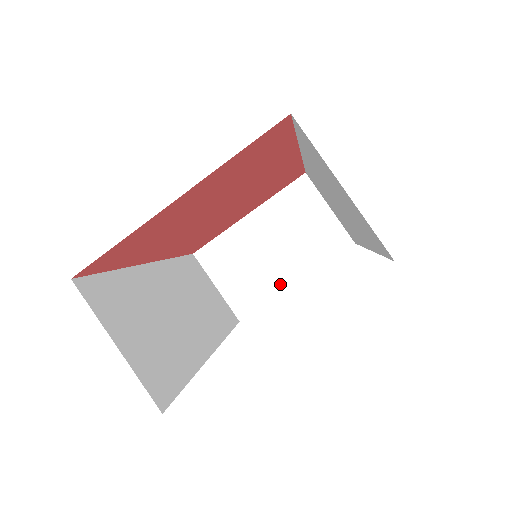
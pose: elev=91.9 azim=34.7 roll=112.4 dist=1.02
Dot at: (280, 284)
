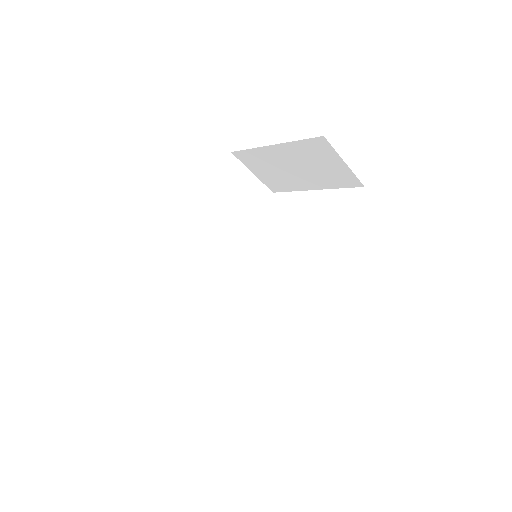
Dot at: (302, 187)
